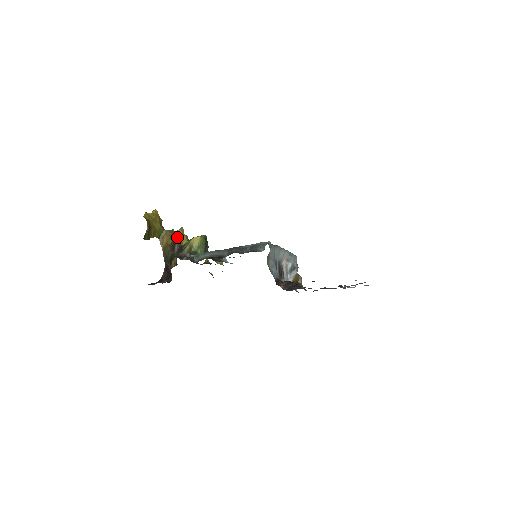
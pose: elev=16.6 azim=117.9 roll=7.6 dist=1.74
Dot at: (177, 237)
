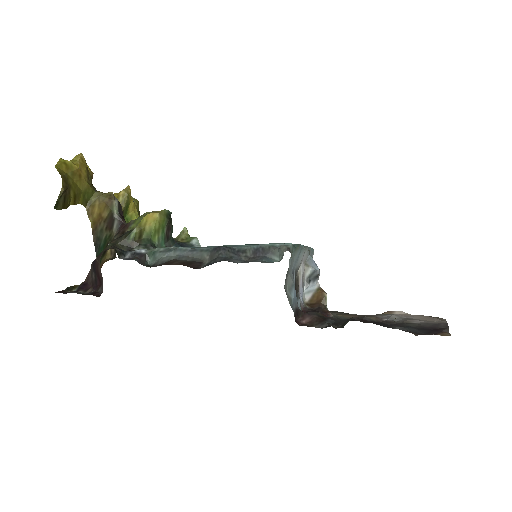
Dot at: (118, 206)
